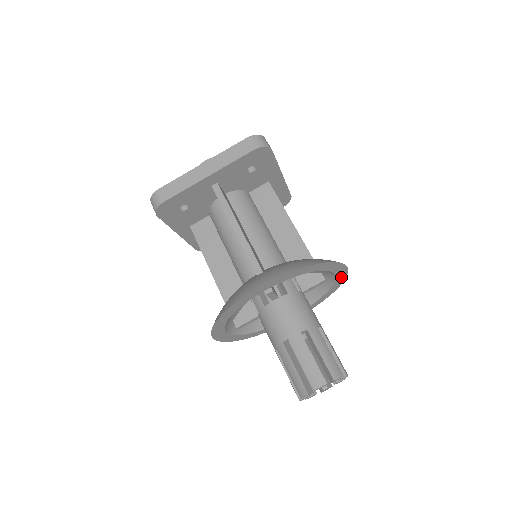
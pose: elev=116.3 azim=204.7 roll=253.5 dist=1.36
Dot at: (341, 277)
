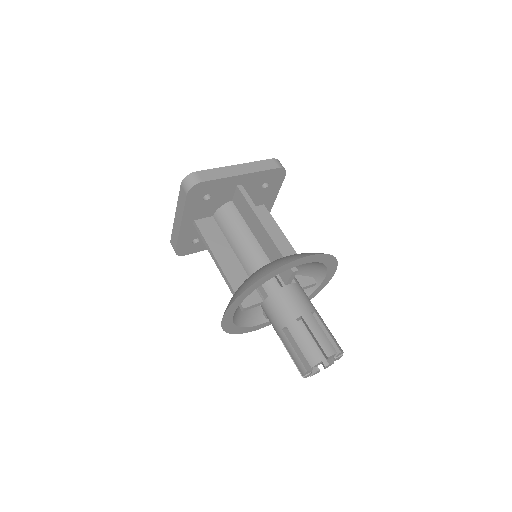
Dot at: (313, 258)
